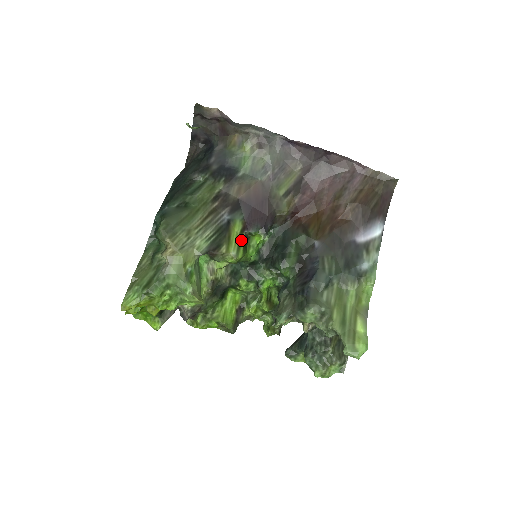
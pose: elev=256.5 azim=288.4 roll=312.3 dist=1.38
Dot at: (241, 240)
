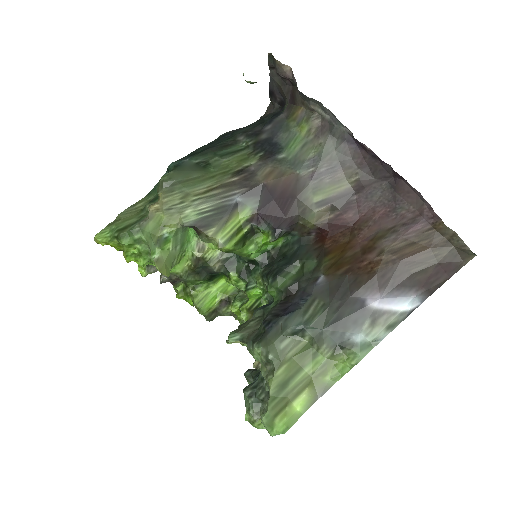
Dot at: (241, 231)
